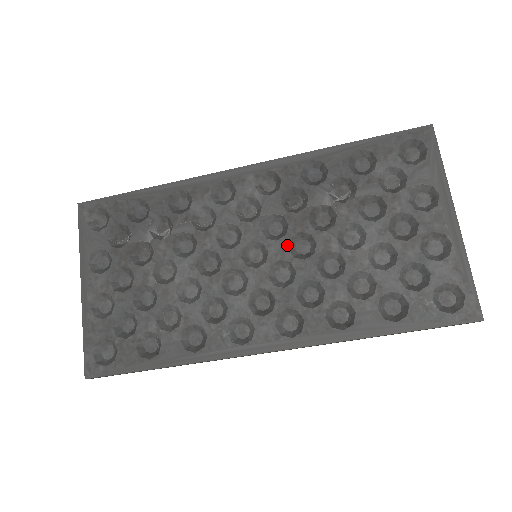
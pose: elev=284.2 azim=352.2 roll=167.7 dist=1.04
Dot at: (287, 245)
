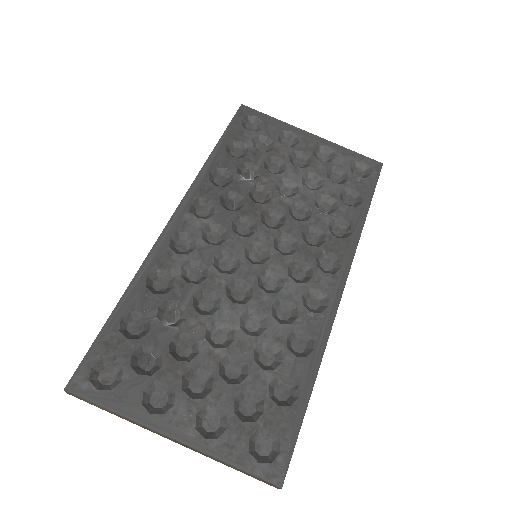
Dot at: (265, 227)
